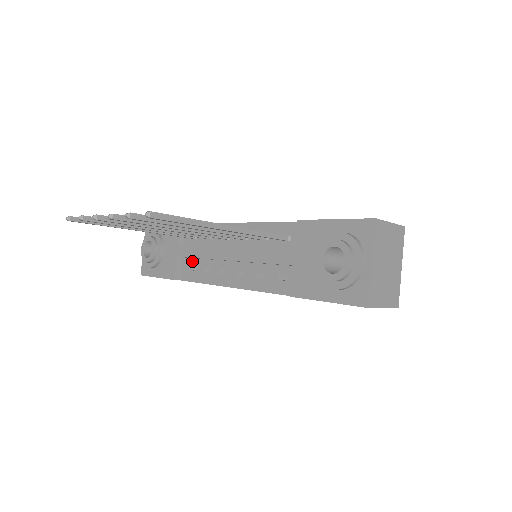
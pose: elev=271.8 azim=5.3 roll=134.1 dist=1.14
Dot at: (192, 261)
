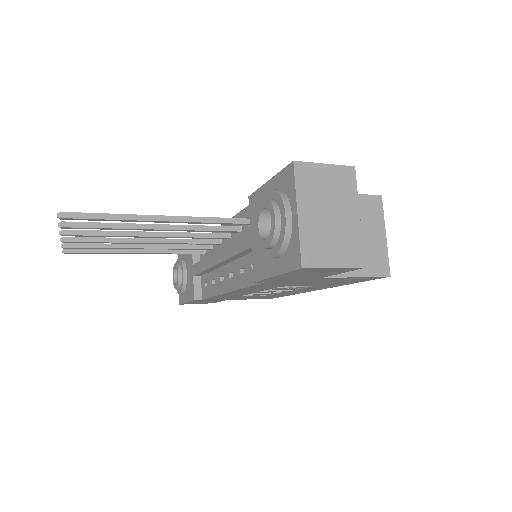
Dot at: (205, 277)
